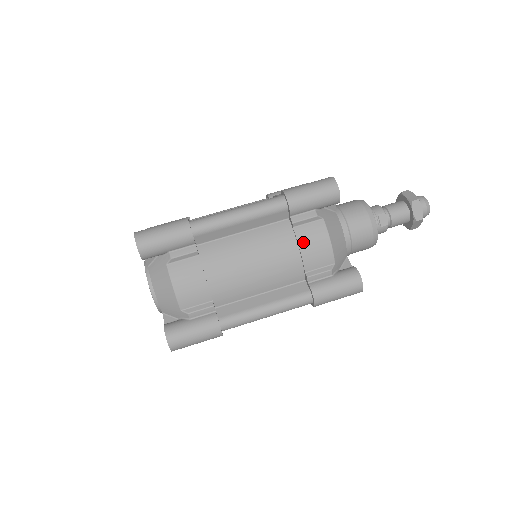
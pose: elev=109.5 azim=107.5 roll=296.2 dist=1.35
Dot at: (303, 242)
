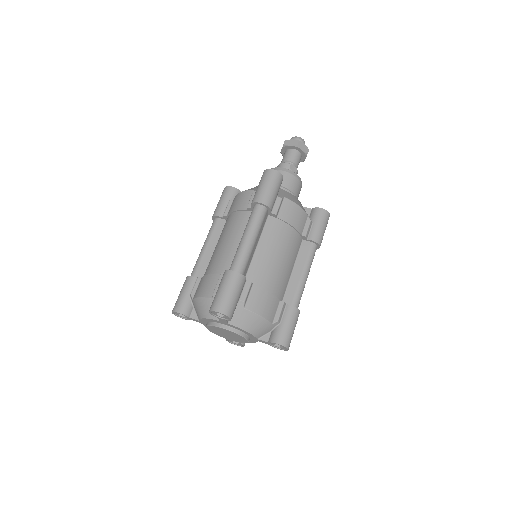
Dot at: (289, 220)
